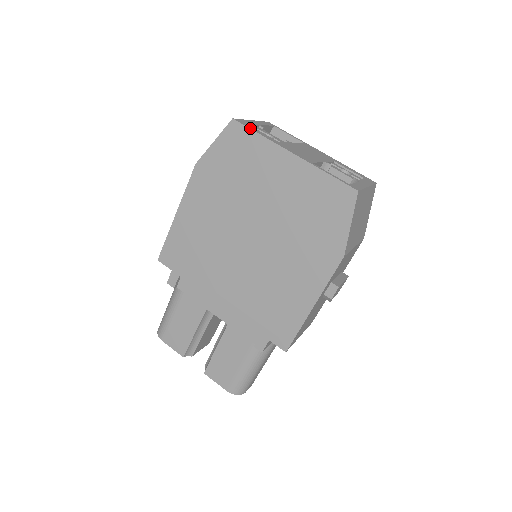
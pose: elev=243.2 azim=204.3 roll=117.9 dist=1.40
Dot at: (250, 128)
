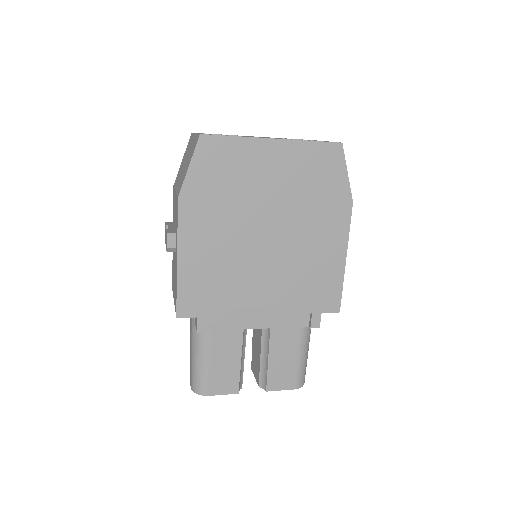
Dot at: (222, 135)
